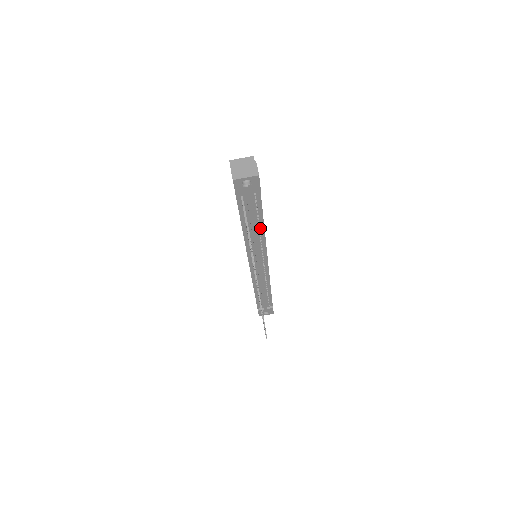
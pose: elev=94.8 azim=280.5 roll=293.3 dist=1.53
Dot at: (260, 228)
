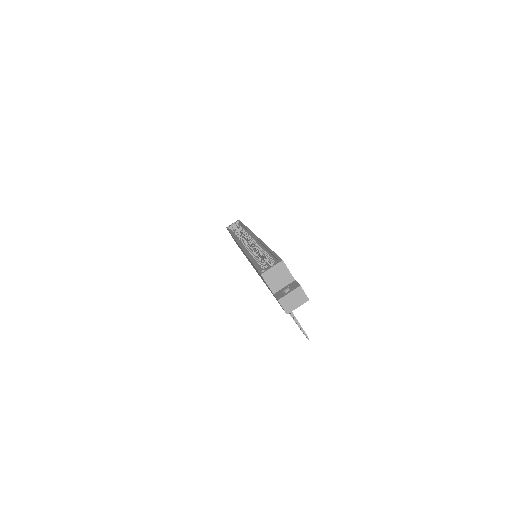
Dot at: occluded
